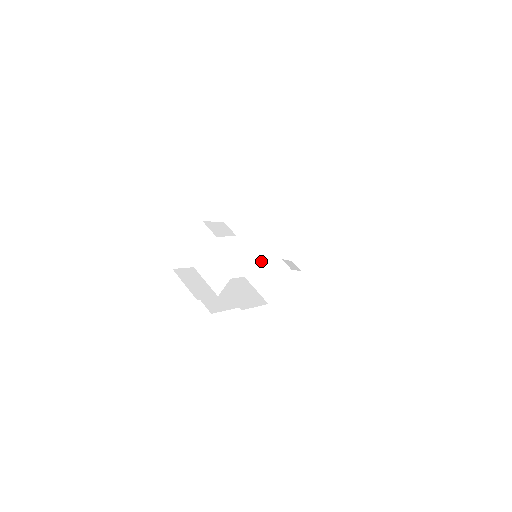
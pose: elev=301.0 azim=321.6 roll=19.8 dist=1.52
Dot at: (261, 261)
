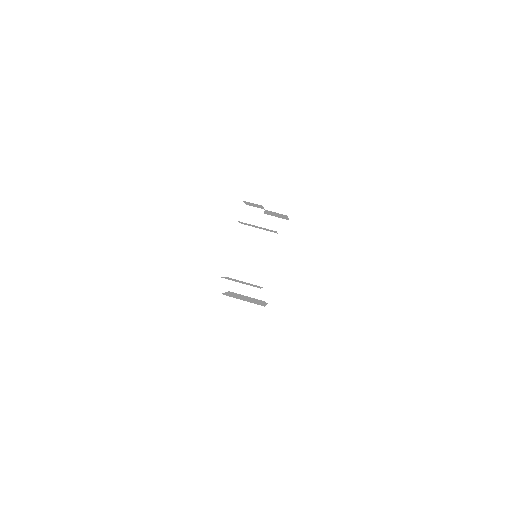
Dot at: occluded
